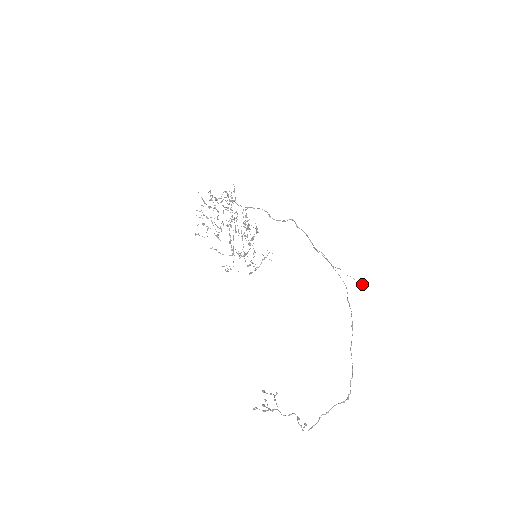
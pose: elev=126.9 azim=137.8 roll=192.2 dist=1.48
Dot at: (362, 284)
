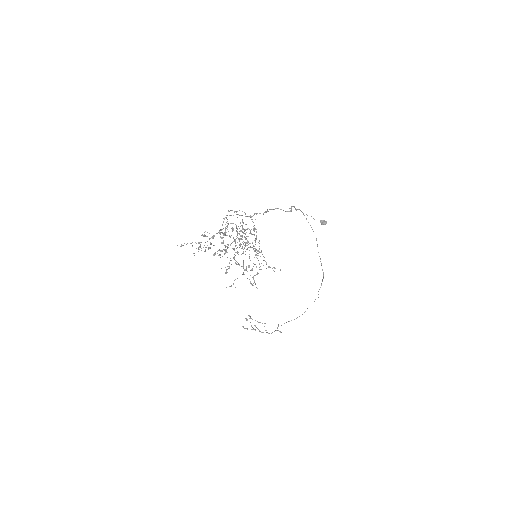
Dot at: occluded
